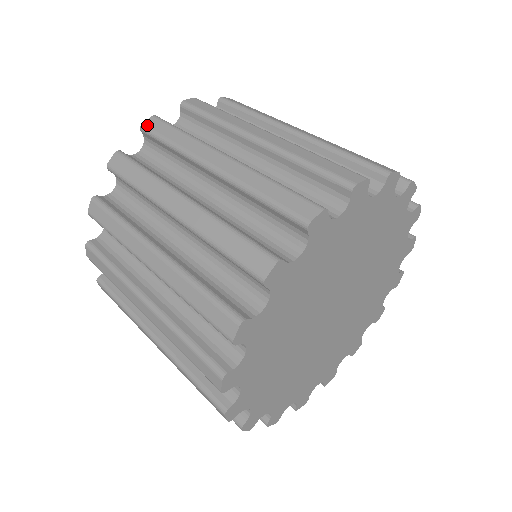
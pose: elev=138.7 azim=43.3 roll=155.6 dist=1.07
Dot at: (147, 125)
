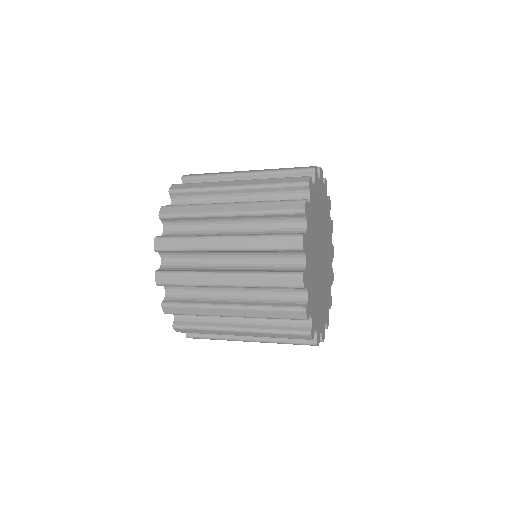
Dot at: occluded
